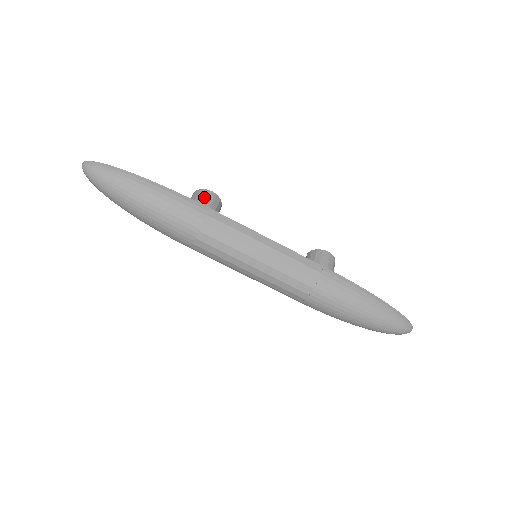
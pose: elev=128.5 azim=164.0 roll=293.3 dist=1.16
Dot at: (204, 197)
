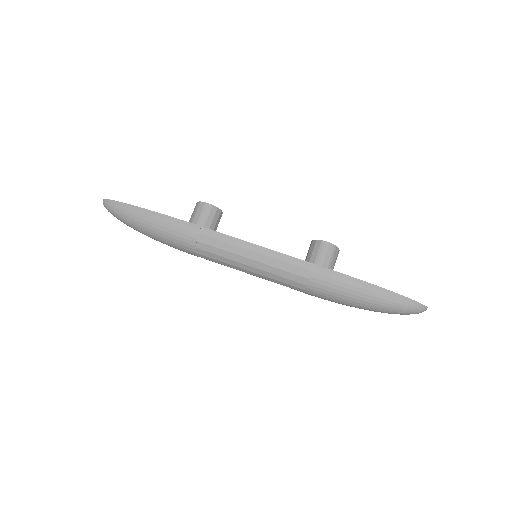
Dot at: (200, 211)
